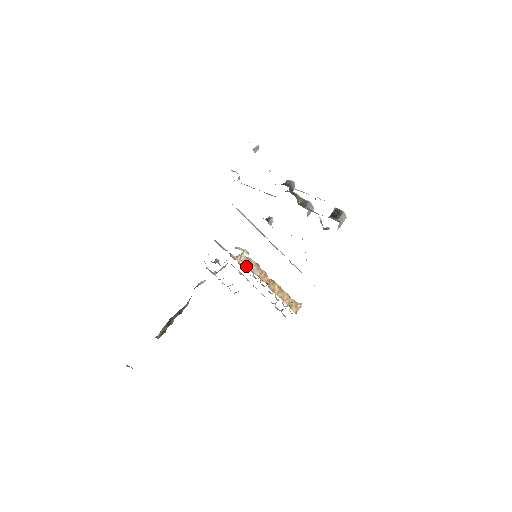
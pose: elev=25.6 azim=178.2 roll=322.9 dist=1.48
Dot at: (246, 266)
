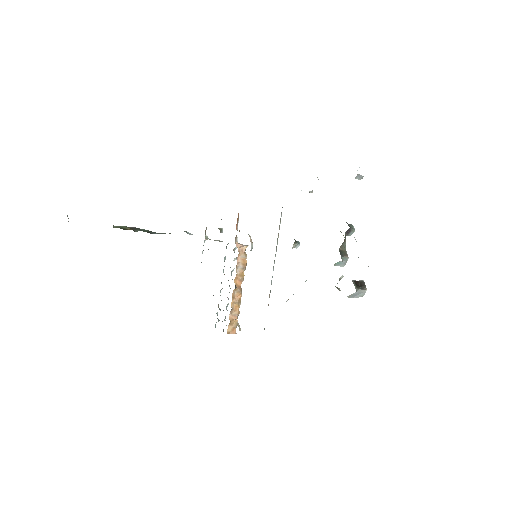
Dot at: (238, 257)
